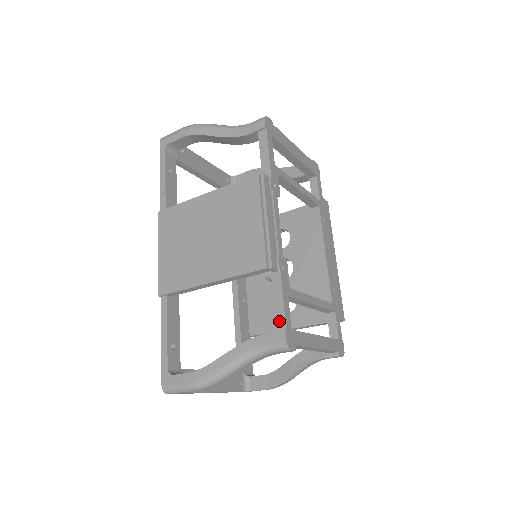
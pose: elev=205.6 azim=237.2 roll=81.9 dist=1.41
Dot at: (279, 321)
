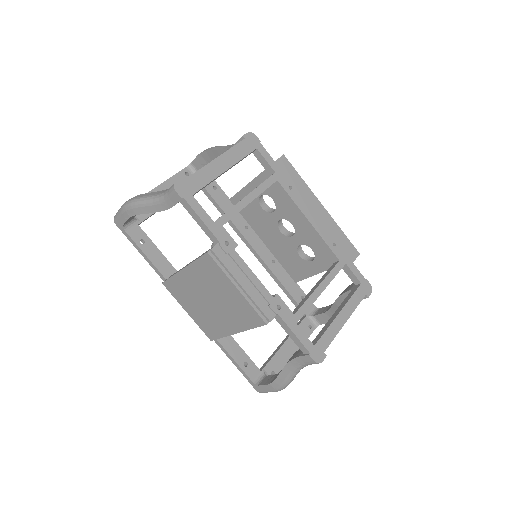
Dot at: (301, 348)
